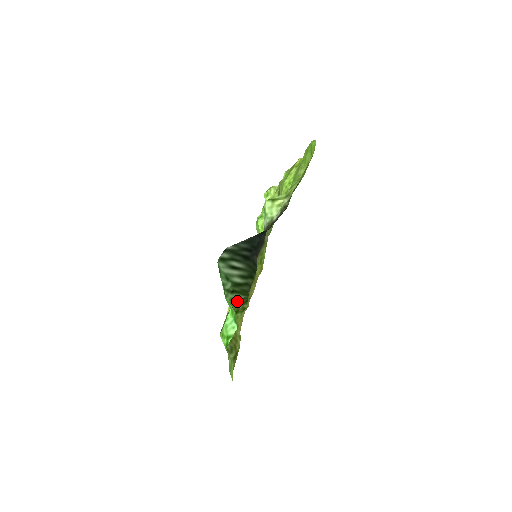
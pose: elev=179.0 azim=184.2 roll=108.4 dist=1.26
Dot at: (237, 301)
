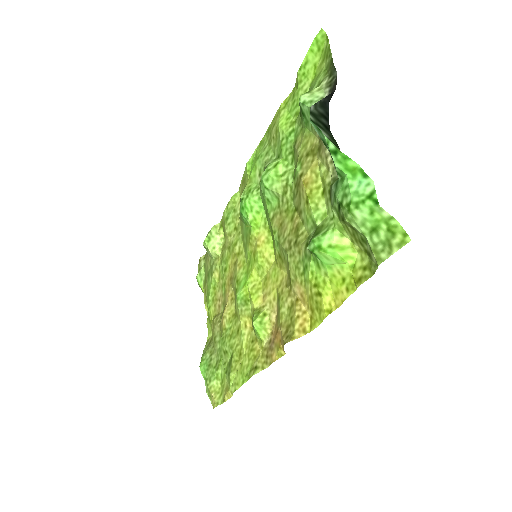
Dot at: (332, 193)
